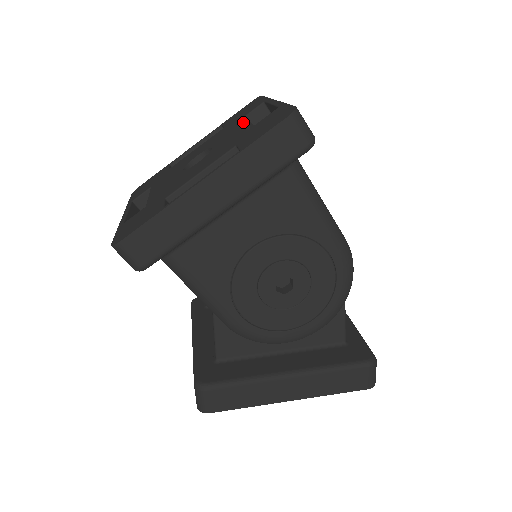
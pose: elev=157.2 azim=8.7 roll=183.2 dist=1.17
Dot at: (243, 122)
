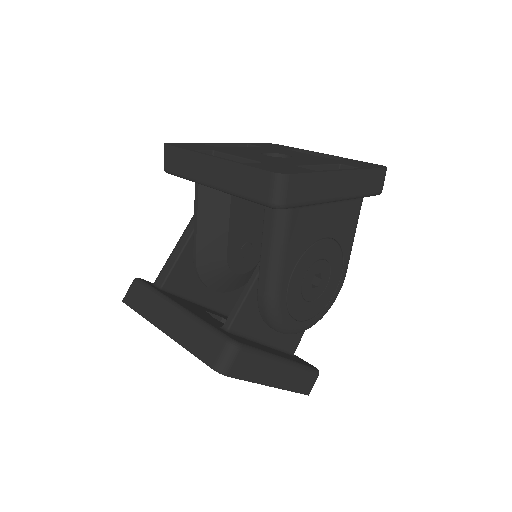
Dot at: (302, 153)
